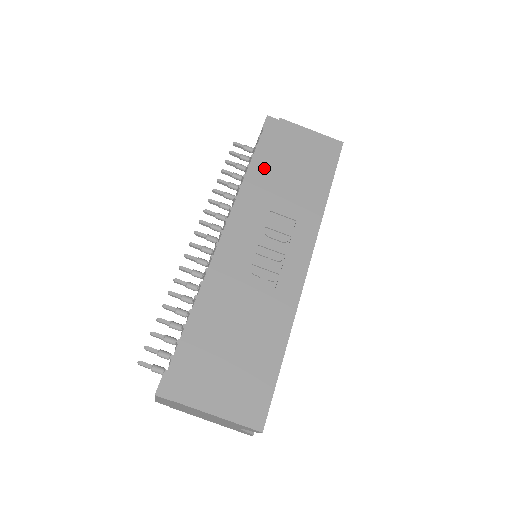
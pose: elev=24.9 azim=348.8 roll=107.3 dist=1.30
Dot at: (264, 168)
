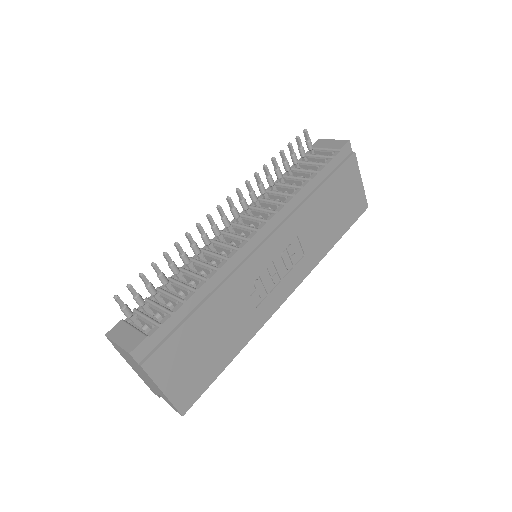
Dot at: (318, 192)
